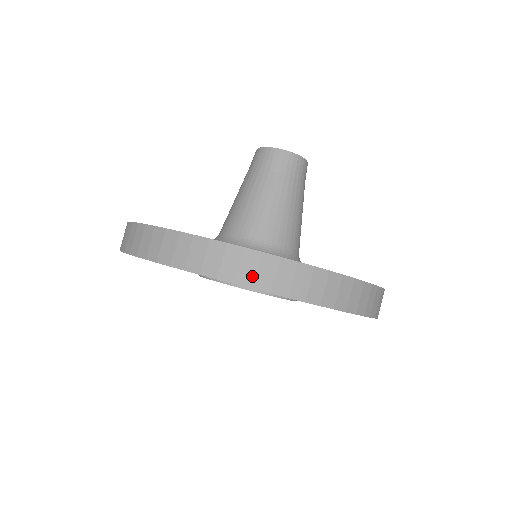
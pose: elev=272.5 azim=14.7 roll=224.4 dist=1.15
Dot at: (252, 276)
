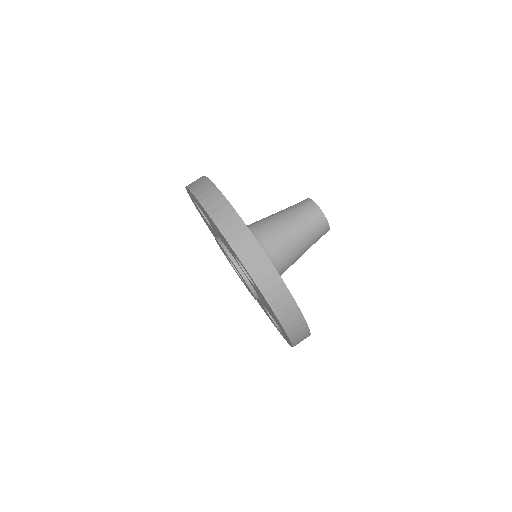
Dot at: (209, 203)
